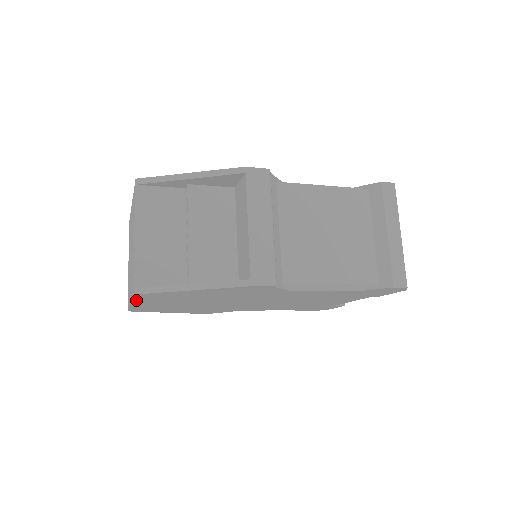
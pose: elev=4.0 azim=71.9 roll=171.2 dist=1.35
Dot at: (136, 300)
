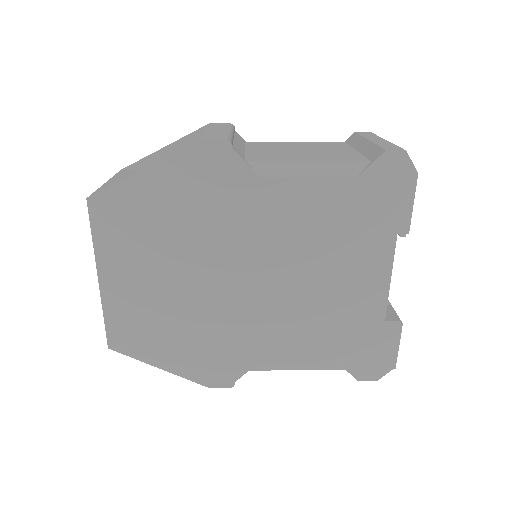
Dot at: (98, 247)
